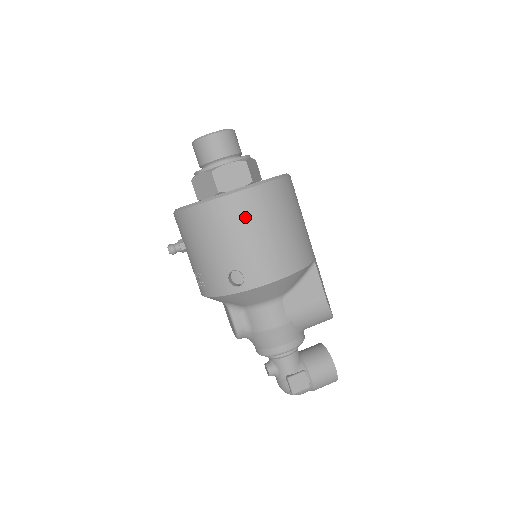
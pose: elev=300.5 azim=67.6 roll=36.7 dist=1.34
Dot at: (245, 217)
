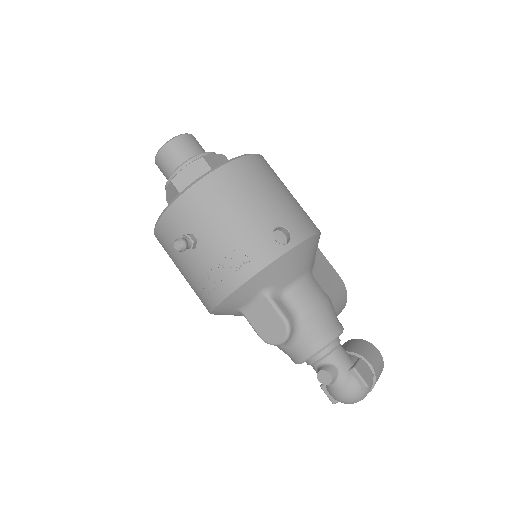
Dot at: (265, 176)
